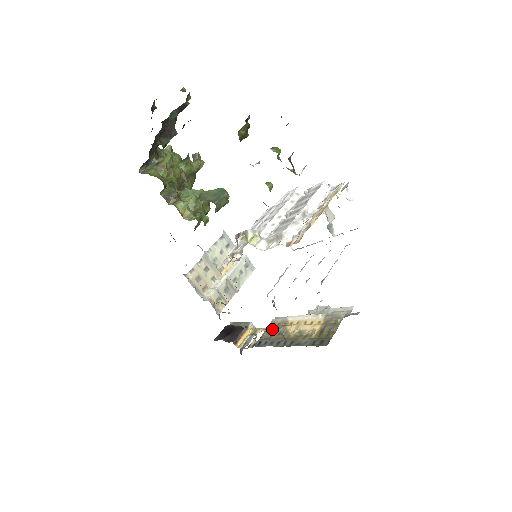
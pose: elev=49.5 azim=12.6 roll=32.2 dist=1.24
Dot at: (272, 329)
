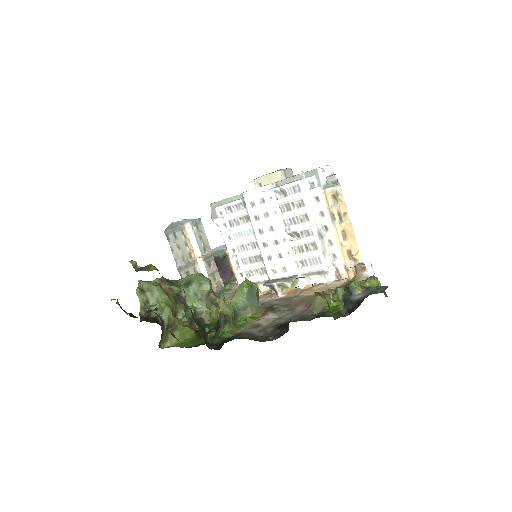
Dot at: occluded
